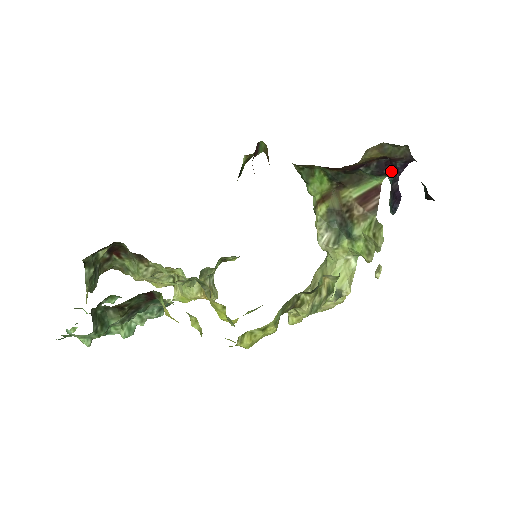
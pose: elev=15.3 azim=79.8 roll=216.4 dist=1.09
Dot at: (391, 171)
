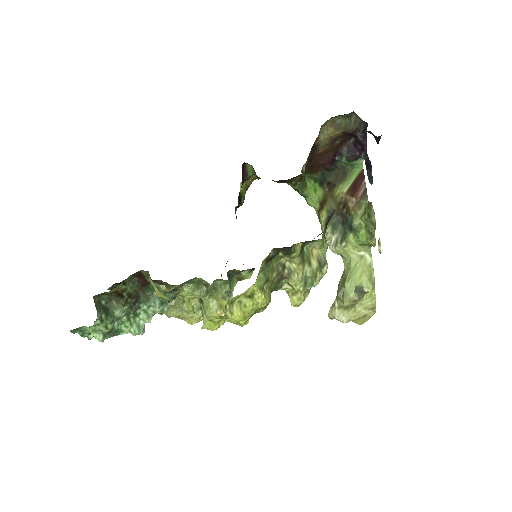
Dot at: (362, 150)
